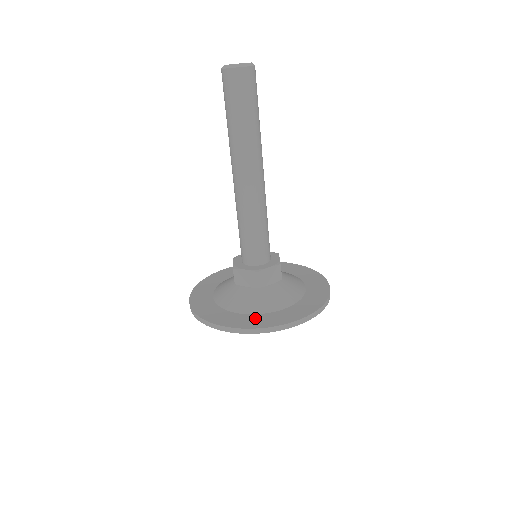
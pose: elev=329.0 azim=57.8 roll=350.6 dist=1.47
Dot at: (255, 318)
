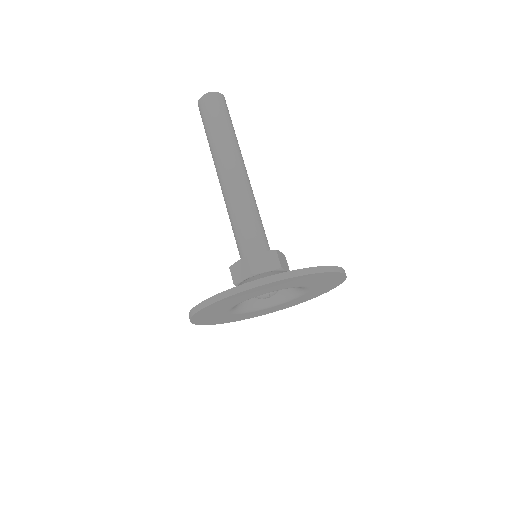
Dot at: occluded
